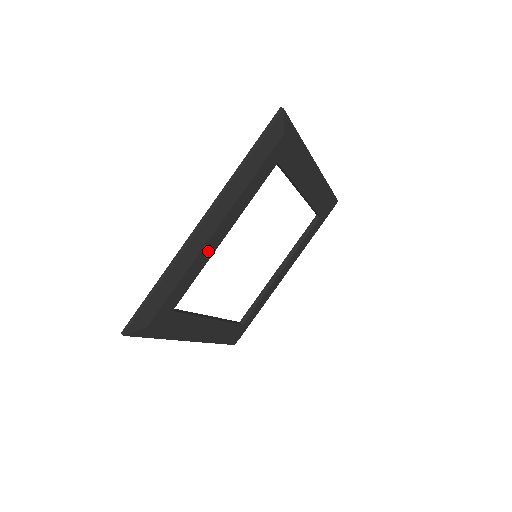
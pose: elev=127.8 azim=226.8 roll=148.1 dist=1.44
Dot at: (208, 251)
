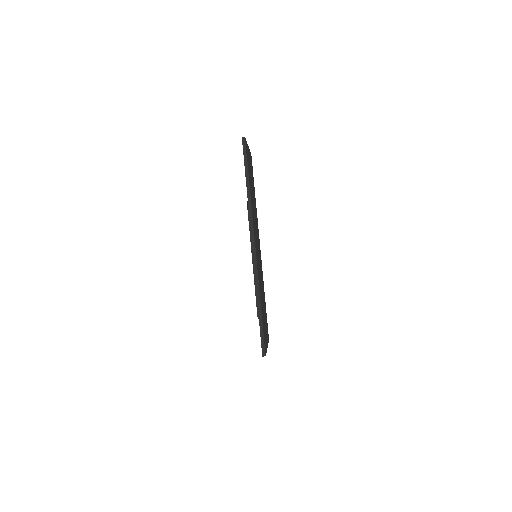
Dot at: occluded
